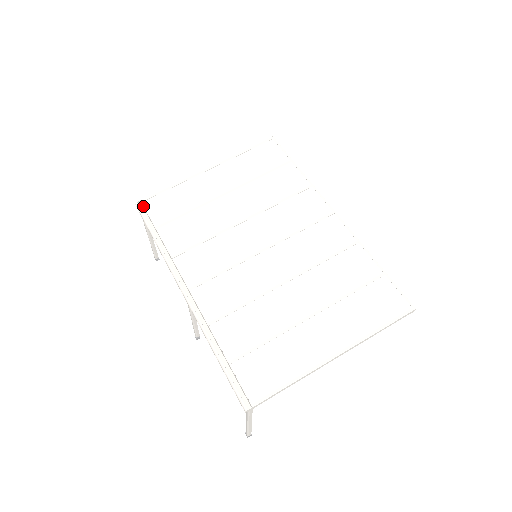
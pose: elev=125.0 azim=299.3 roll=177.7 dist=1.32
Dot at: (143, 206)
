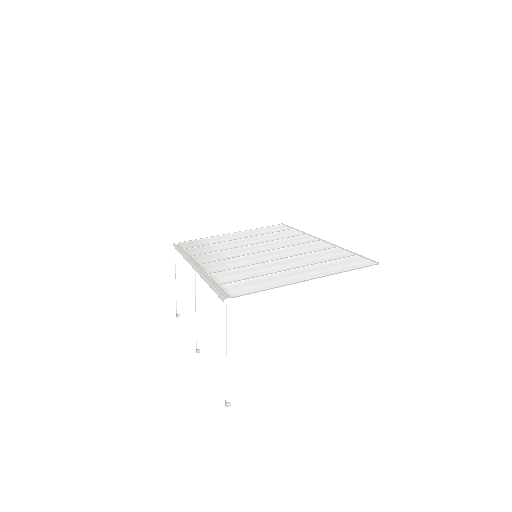
Dot at: (178, 245)
